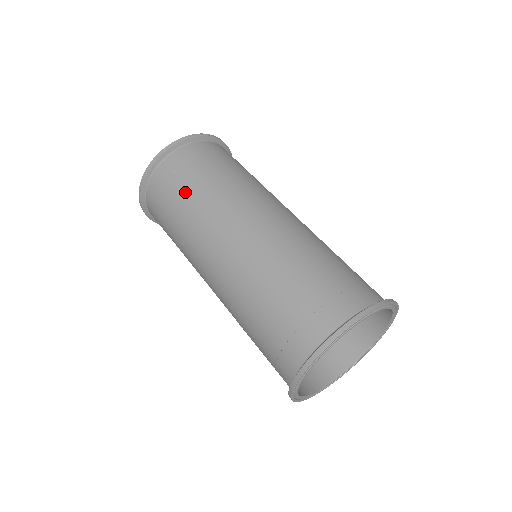
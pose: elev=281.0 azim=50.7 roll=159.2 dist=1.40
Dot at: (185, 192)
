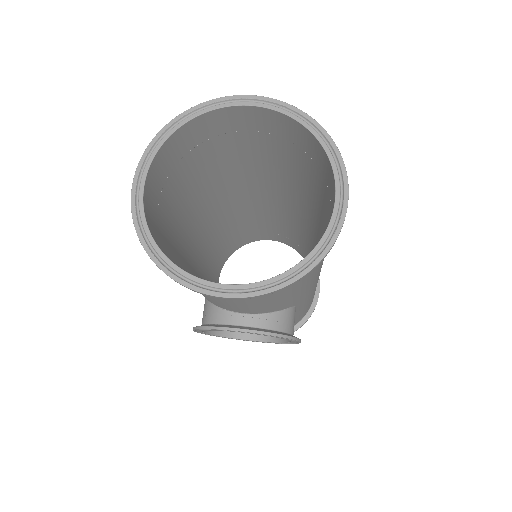
Dot at: (252, 223)
